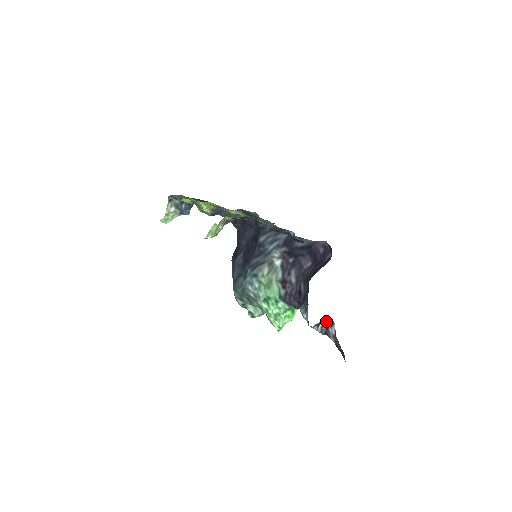
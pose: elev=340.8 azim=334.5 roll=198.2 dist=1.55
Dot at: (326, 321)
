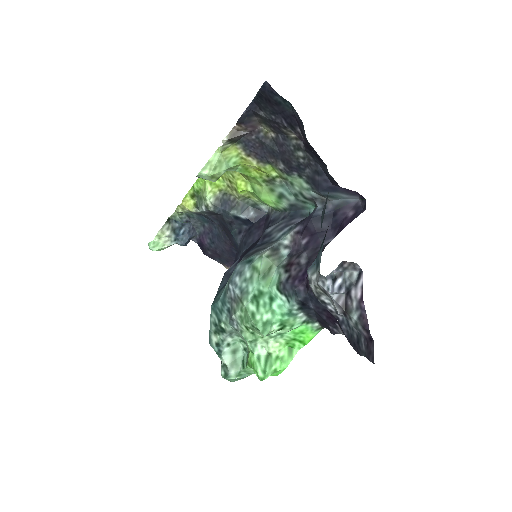
Dot at: (349, 272)
